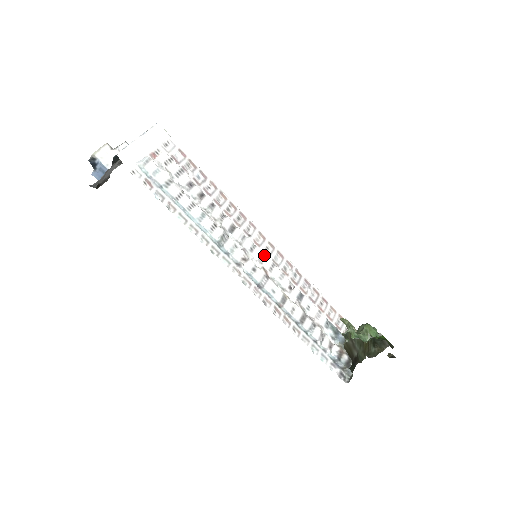
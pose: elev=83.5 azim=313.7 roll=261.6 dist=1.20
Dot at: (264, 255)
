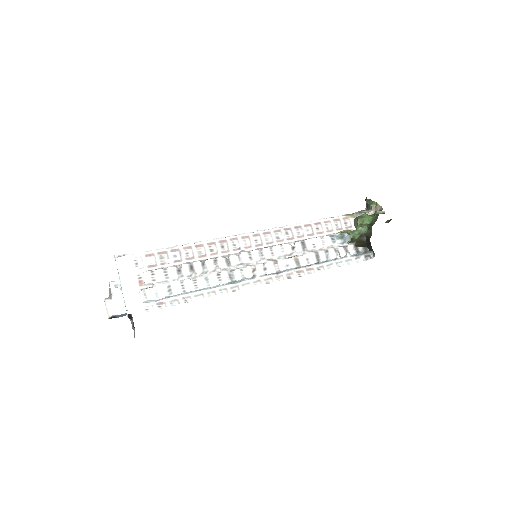
Dot at: (260, 250)
